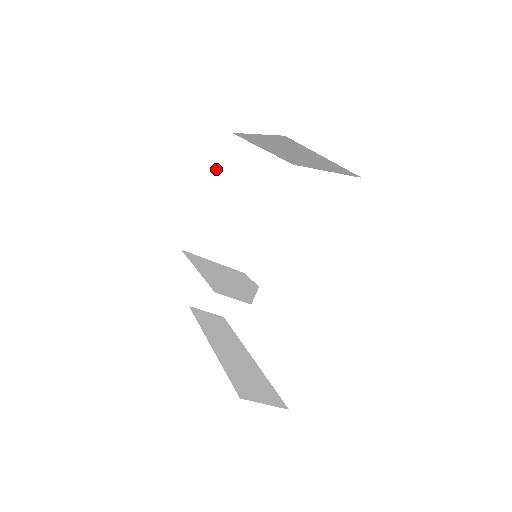
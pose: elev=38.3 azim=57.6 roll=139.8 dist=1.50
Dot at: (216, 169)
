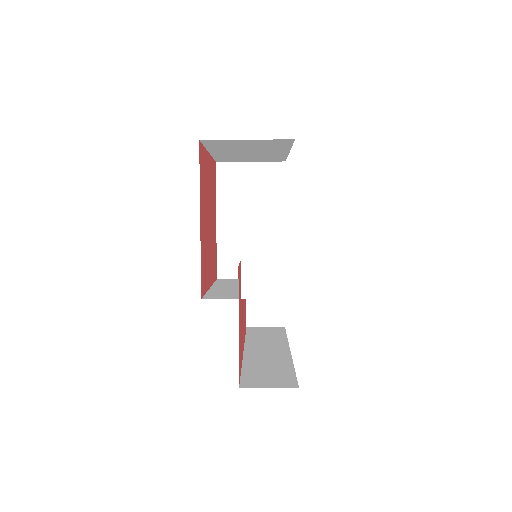
Dot at: (216, 198)
